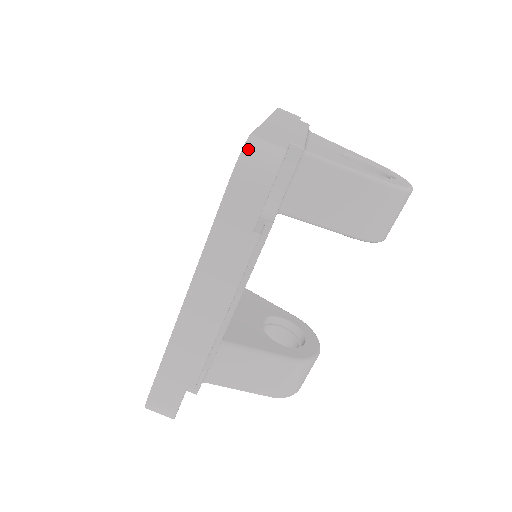
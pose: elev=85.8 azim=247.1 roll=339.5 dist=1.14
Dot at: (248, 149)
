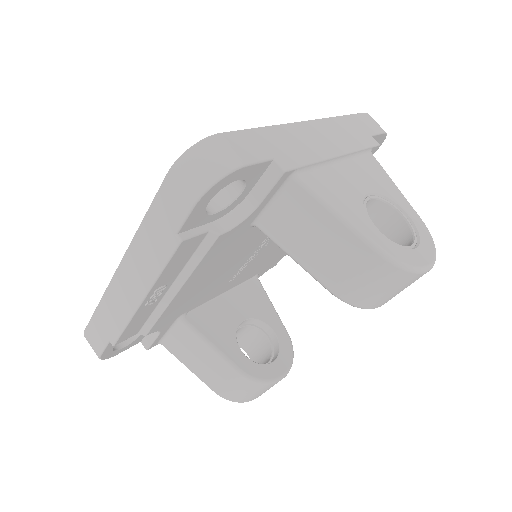
Dot at: (196, 148)
